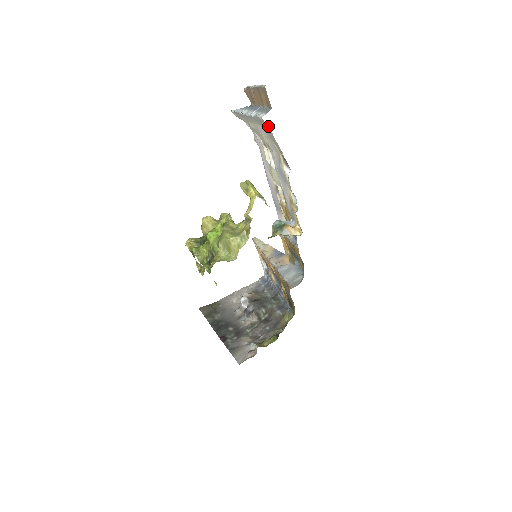
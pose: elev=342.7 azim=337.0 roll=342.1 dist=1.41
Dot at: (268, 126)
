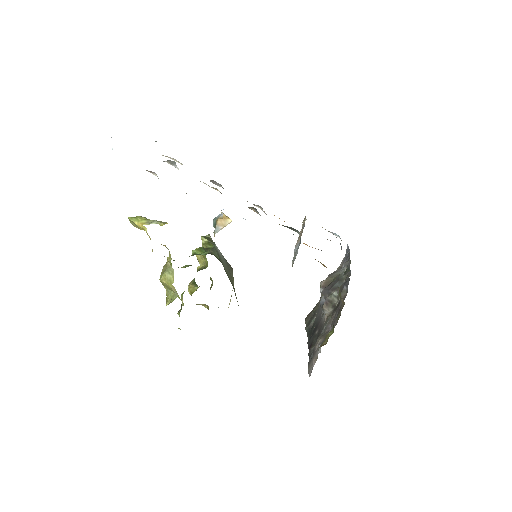
Dot at: occluded
